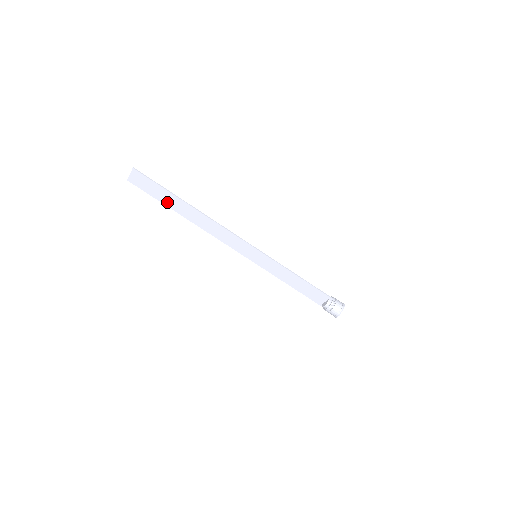
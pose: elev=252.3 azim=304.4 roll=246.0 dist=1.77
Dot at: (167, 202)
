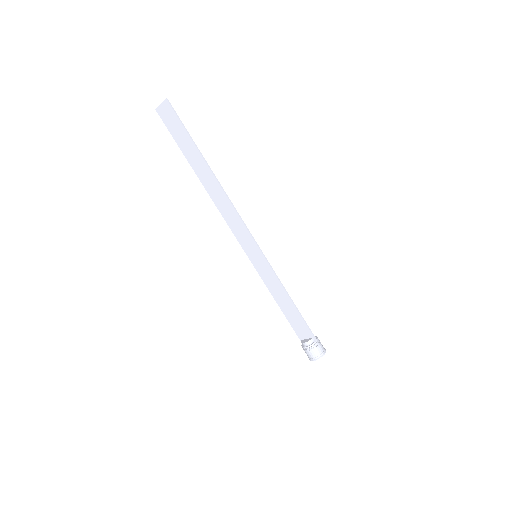
Dot at: (187, 153)
